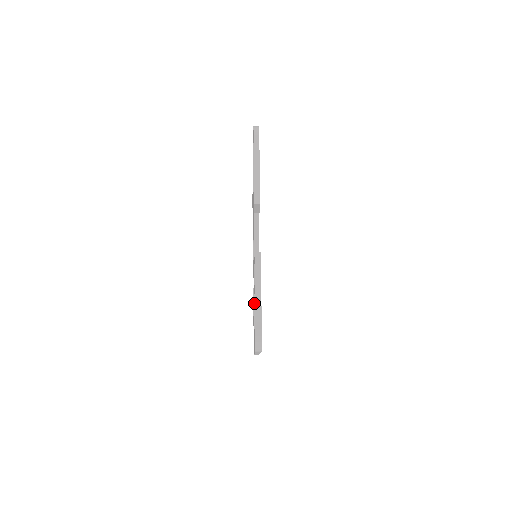
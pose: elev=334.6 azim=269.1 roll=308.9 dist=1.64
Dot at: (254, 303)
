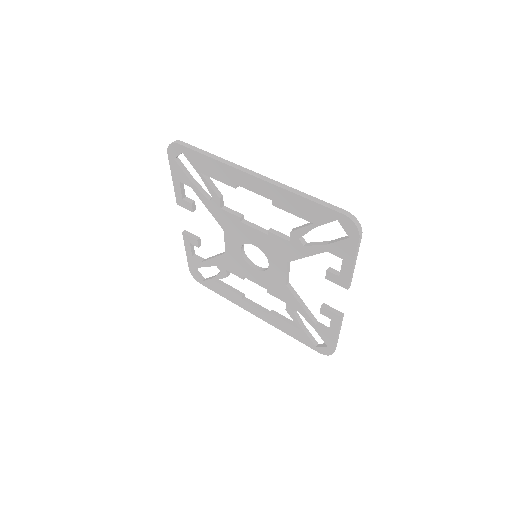
Dot at: (292, 313)
